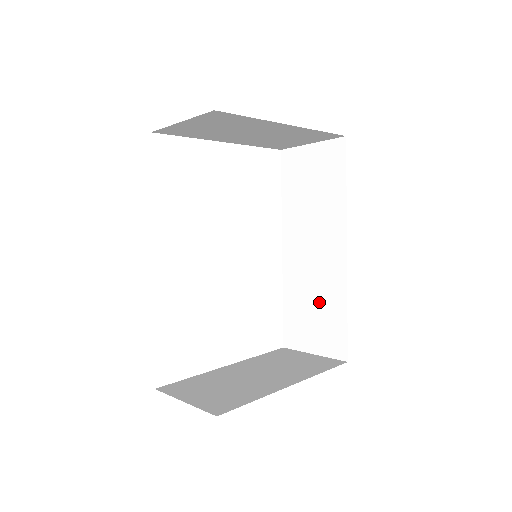
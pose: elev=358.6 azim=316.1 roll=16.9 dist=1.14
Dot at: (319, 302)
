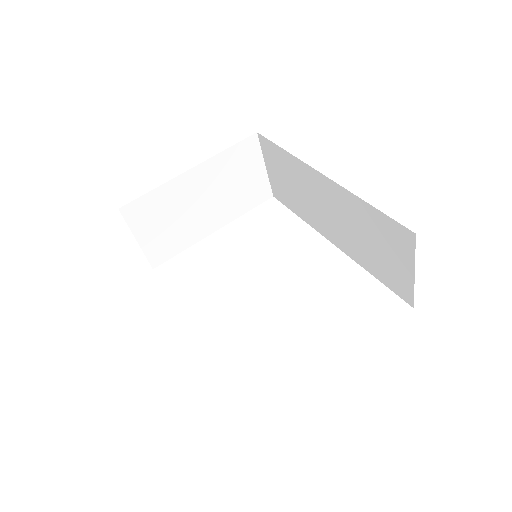
Dot at: (364, 232)
